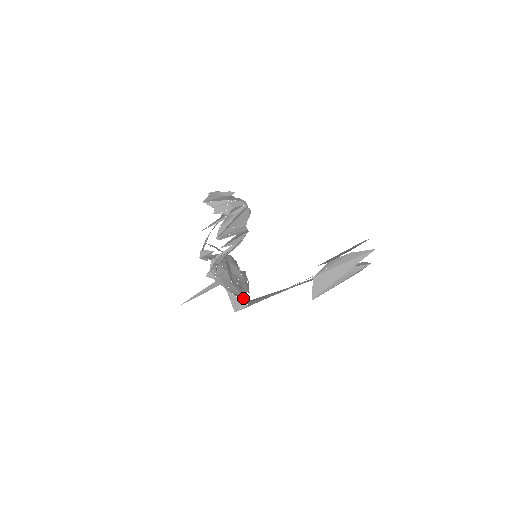
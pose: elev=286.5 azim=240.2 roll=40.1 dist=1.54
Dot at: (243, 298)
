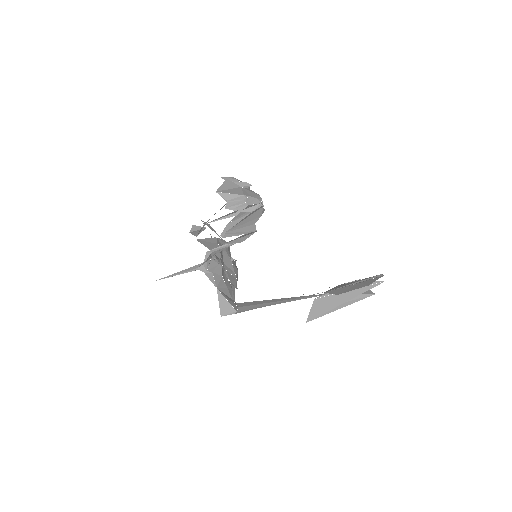
Dot at: (232, 300)
